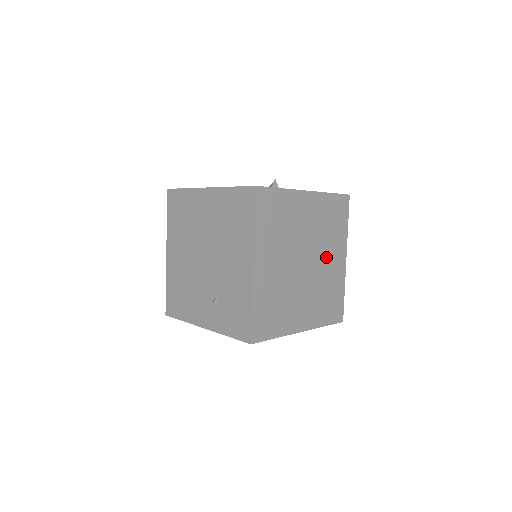
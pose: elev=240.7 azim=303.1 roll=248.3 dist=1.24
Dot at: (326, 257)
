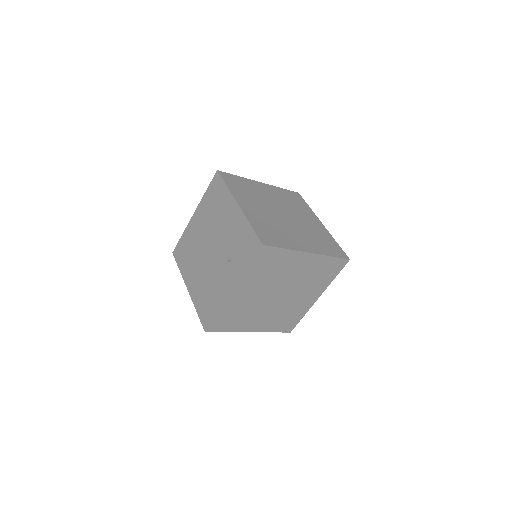
Dot at: (302, 218)
